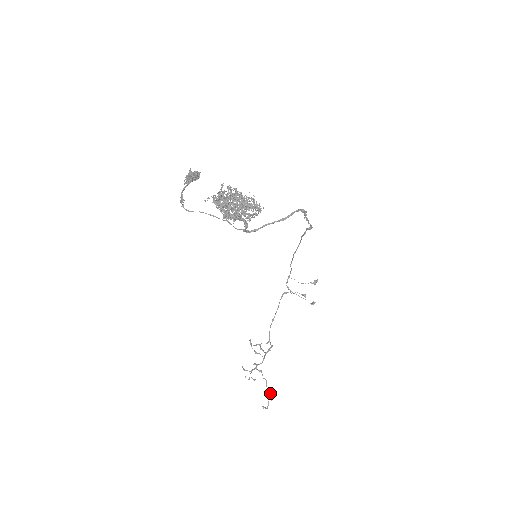
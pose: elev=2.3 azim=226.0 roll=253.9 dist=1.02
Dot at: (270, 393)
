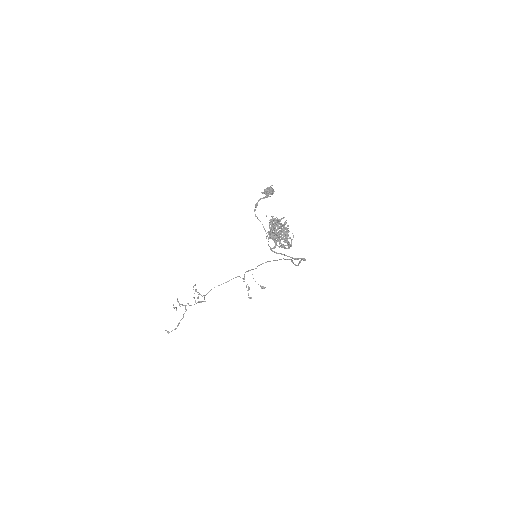
Dot at: occluded
